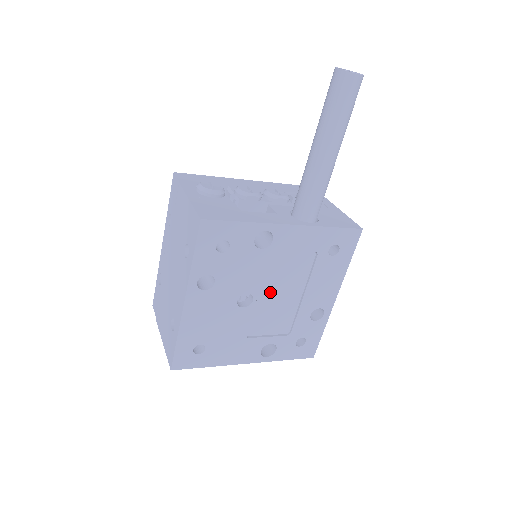
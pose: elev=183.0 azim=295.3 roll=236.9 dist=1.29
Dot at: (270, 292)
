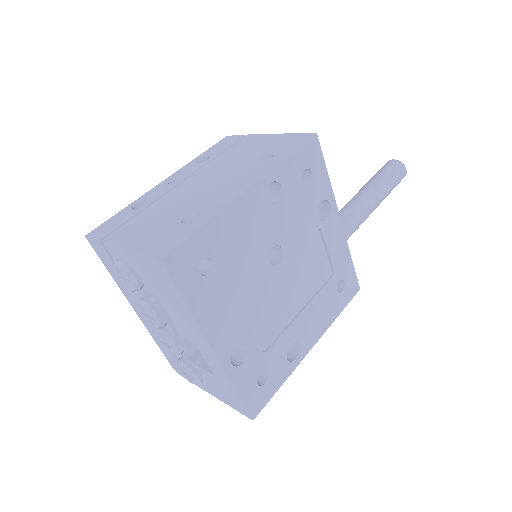
Dot at: (290, 274)
